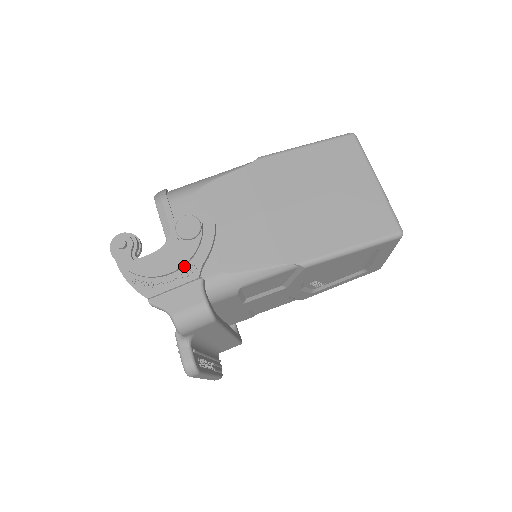
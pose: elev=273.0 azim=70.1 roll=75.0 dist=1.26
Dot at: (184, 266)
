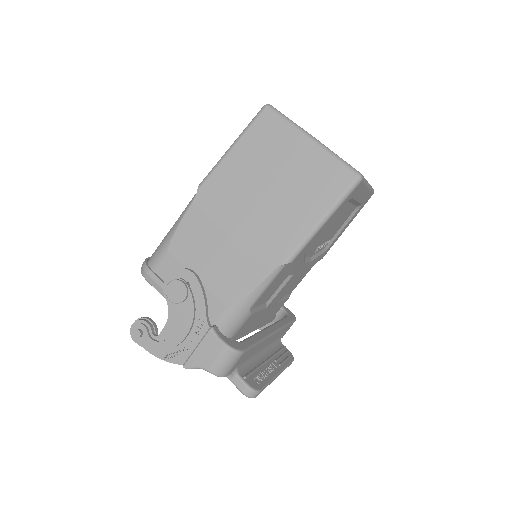
Dot at: (193, 324)
